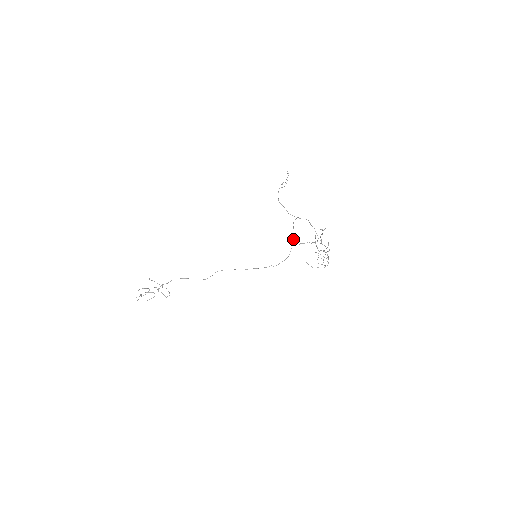
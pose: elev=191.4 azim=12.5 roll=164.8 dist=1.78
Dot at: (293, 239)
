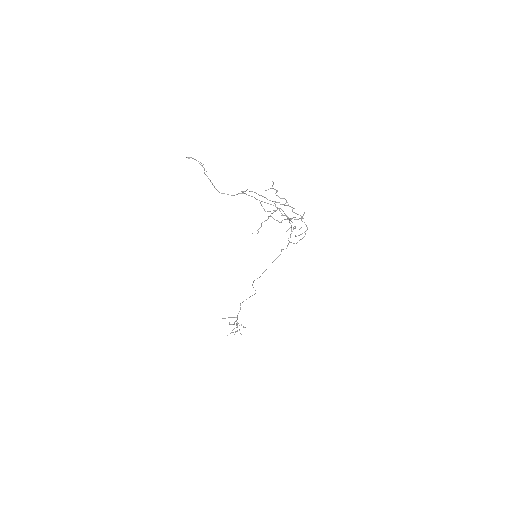
Dot at: occluded
